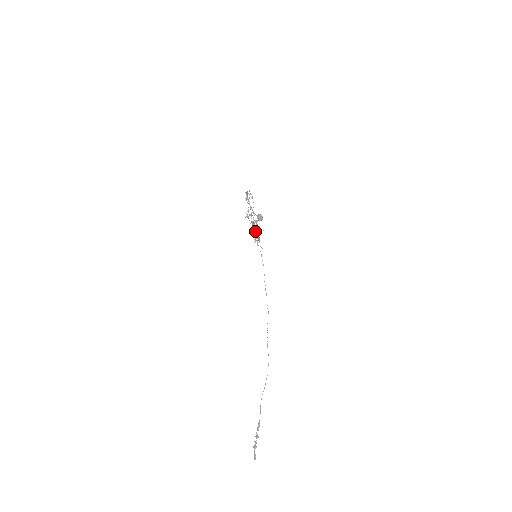
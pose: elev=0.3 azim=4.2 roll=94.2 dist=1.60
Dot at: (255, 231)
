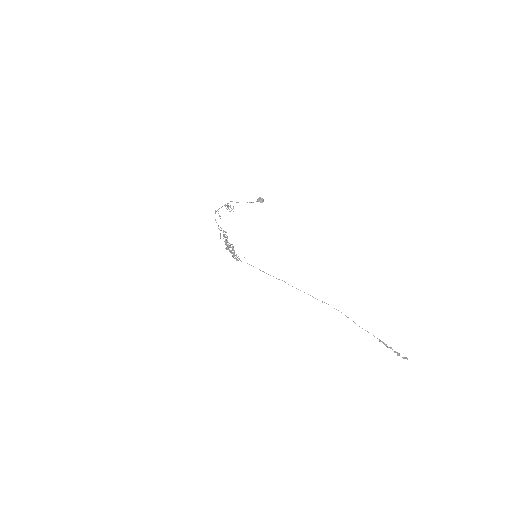
Dot at: (233, 247)
